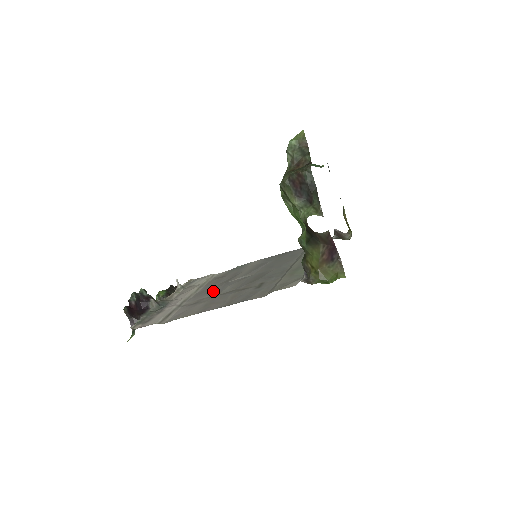
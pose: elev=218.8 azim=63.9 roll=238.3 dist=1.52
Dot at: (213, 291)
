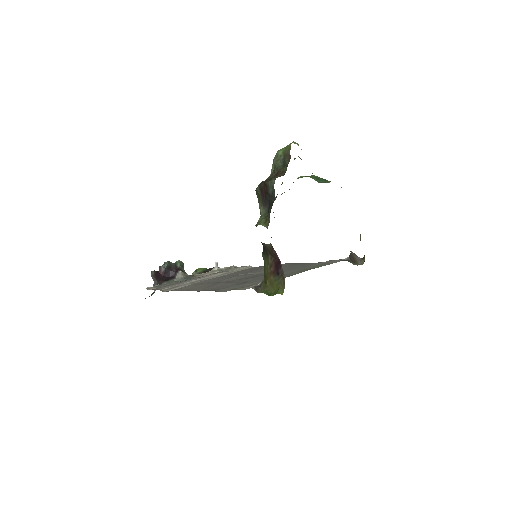
Dot at: occluded
